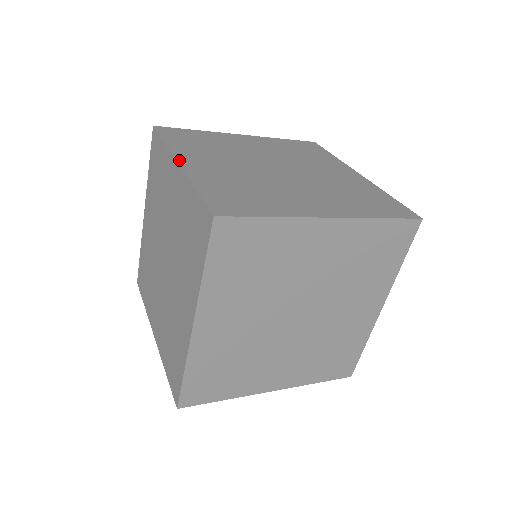
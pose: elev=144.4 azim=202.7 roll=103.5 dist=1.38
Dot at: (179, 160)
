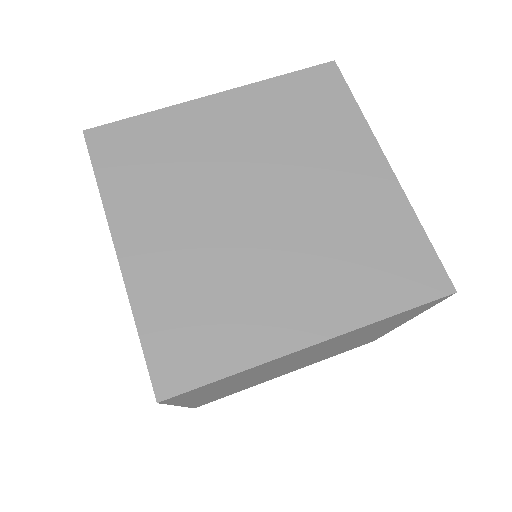
Dot at: occluded
